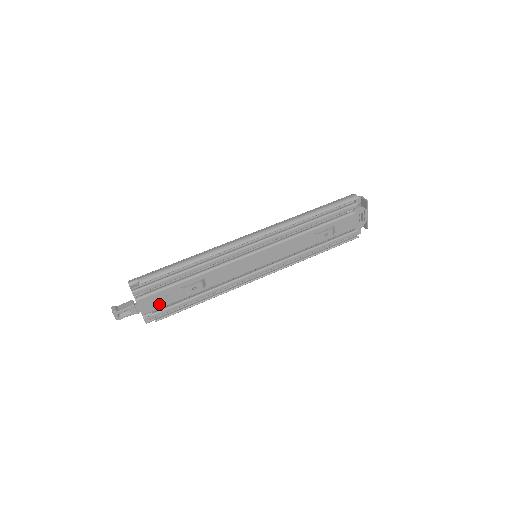
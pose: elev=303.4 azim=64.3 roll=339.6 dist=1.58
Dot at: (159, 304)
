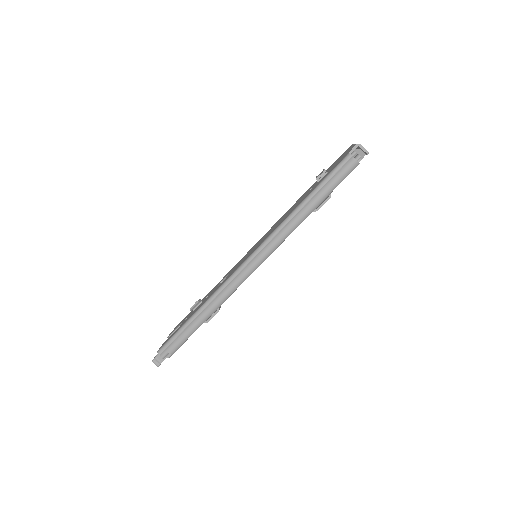
Dot at: occluded
